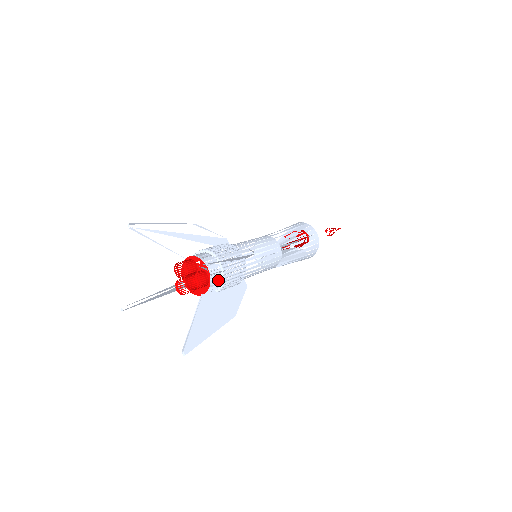
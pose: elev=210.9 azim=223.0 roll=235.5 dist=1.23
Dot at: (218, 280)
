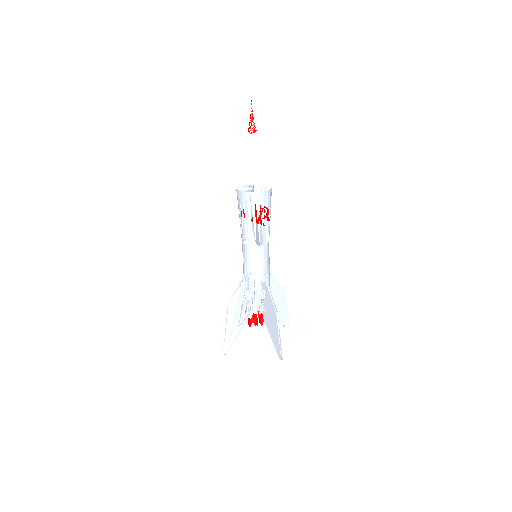
Dot at: occluded
